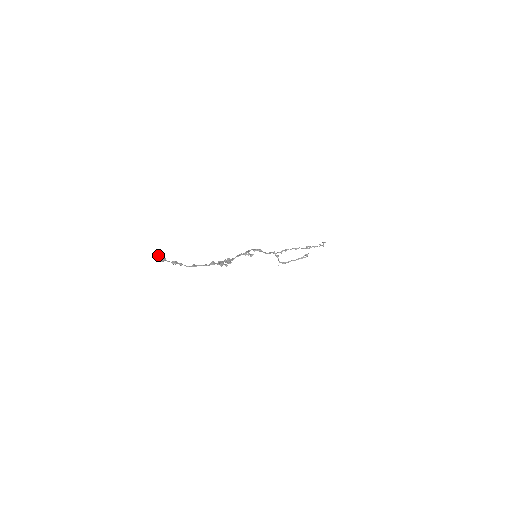
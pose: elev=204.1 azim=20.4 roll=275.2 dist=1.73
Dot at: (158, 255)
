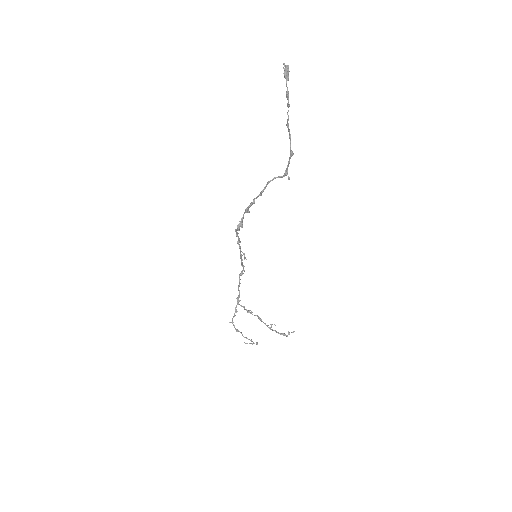
Dot at: (288, 69)
